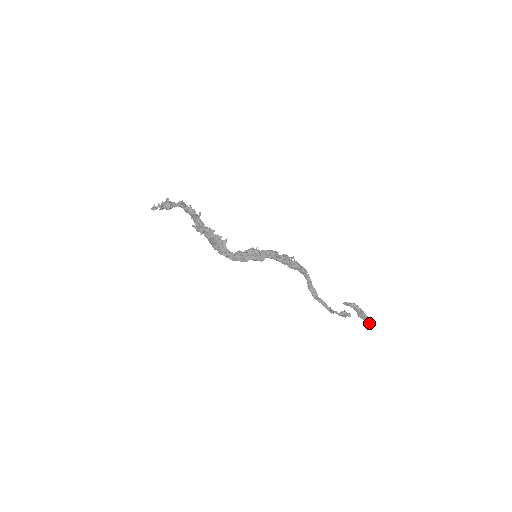
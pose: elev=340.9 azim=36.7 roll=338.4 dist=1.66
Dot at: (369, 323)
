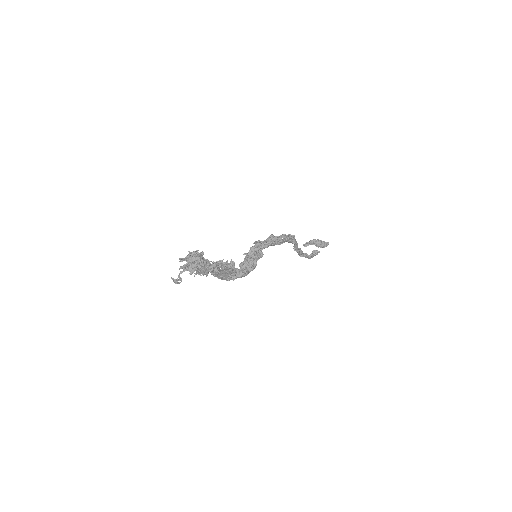
Dot at: (325, 246)
